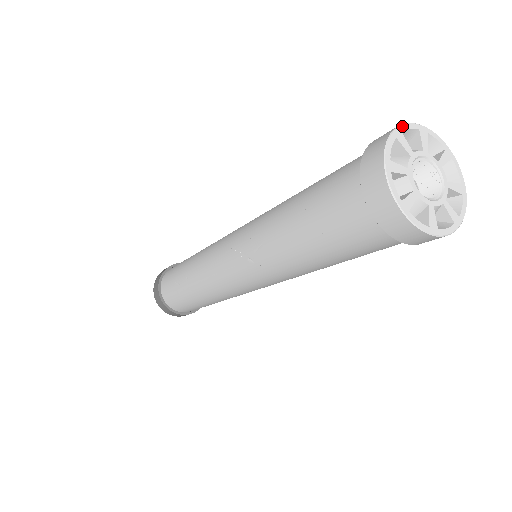
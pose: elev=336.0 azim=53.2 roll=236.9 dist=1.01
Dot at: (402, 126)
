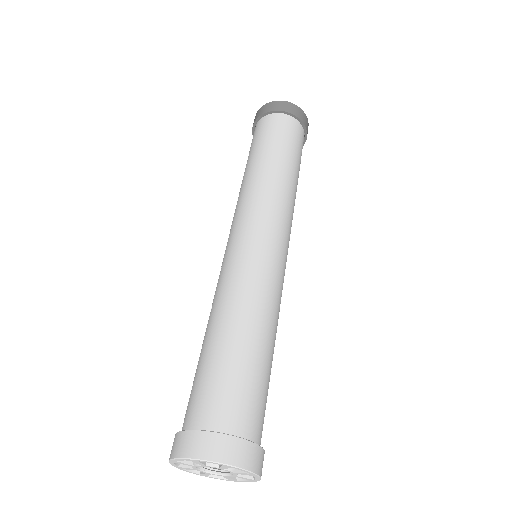
Dot at: (201, 461)
